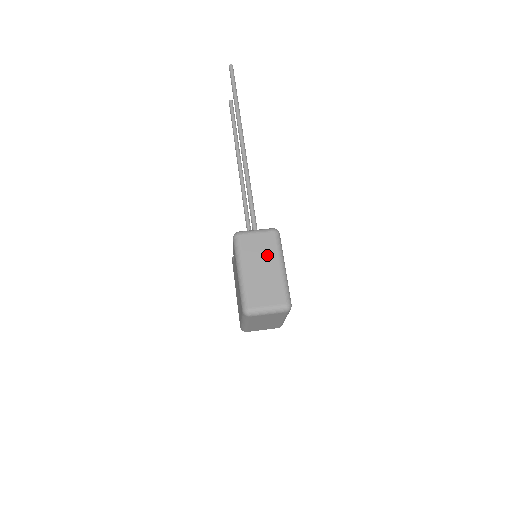
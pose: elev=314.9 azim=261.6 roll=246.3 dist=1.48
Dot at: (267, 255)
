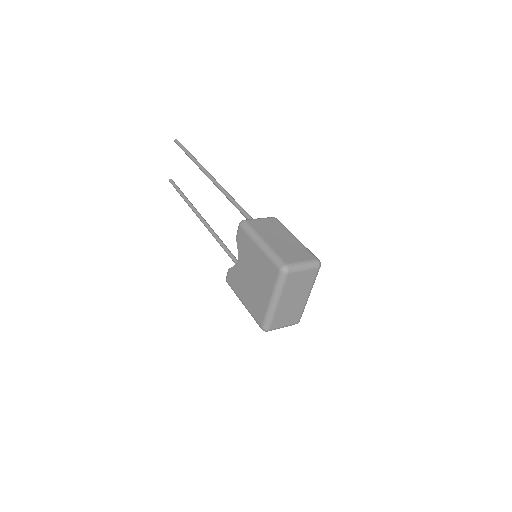
Dot at: (278, 231)
